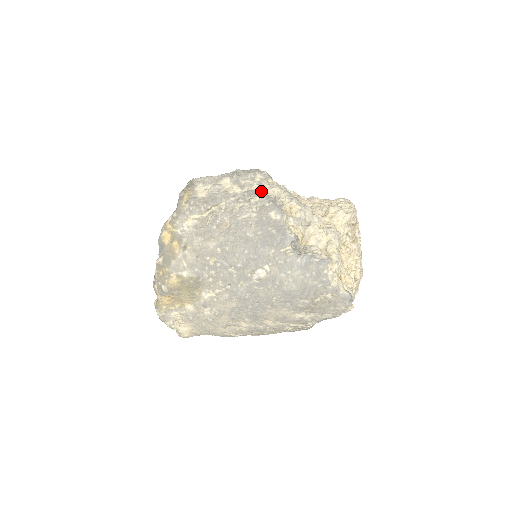
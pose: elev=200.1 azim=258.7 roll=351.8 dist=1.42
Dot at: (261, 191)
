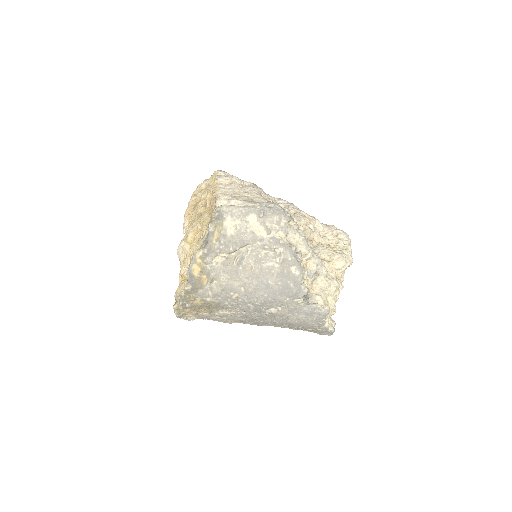
Dot at: (284, 238)
